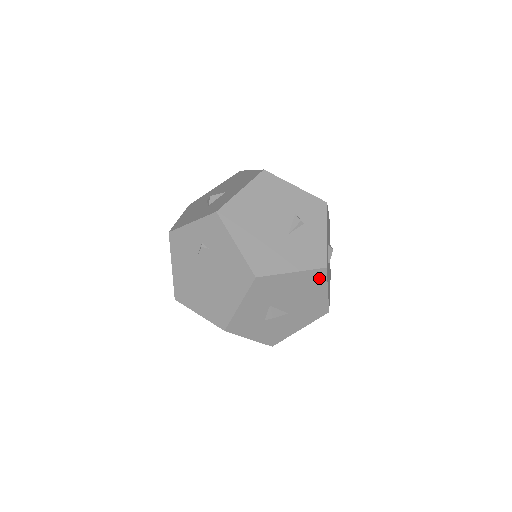
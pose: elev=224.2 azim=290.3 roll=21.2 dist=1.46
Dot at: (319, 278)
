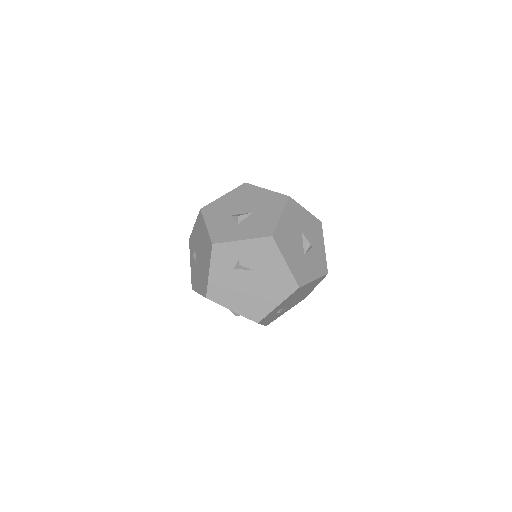
Dot at: (248, 188)
